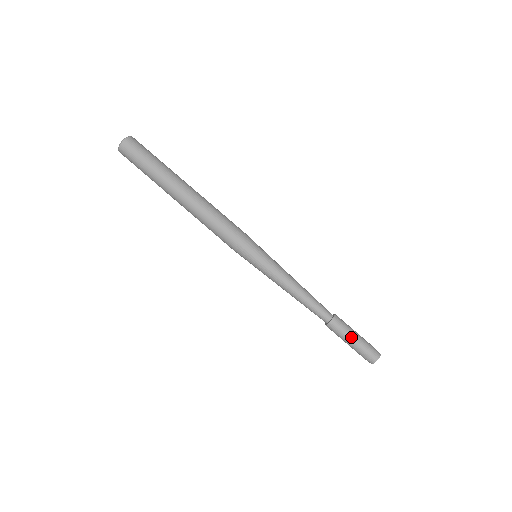
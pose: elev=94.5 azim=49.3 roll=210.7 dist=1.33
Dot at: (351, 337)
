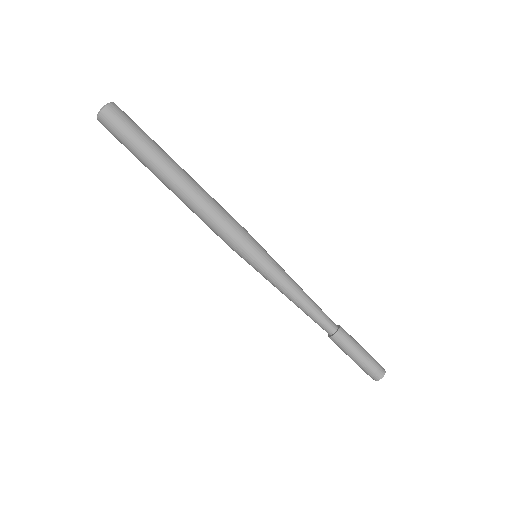
Dot at: (354, 354)
